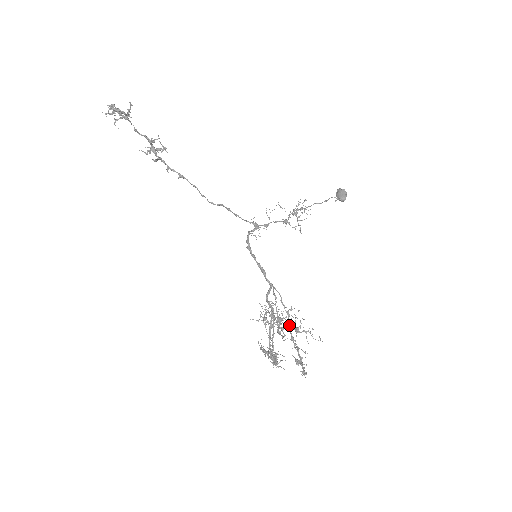
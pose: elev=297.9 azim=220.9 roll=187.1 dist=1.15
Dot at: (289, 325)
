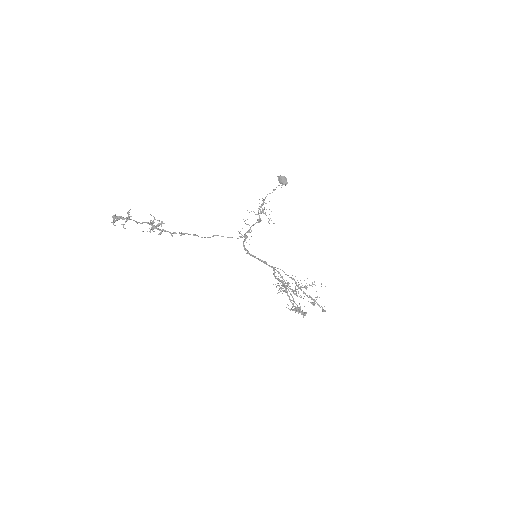
Dot at: (297, 286)
